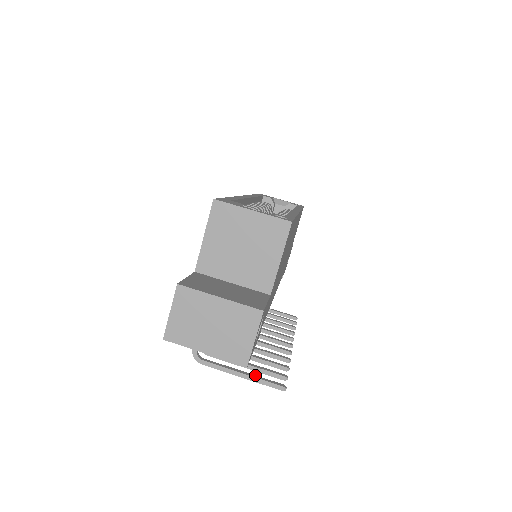
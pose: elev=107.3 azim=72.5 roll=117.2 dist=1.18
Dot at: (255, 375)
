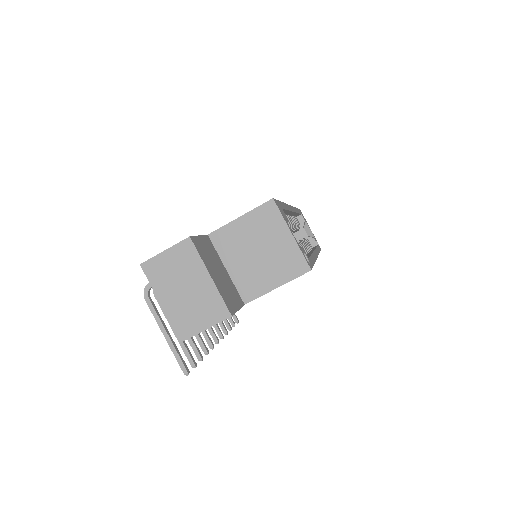
Dot at: (175, 344)
